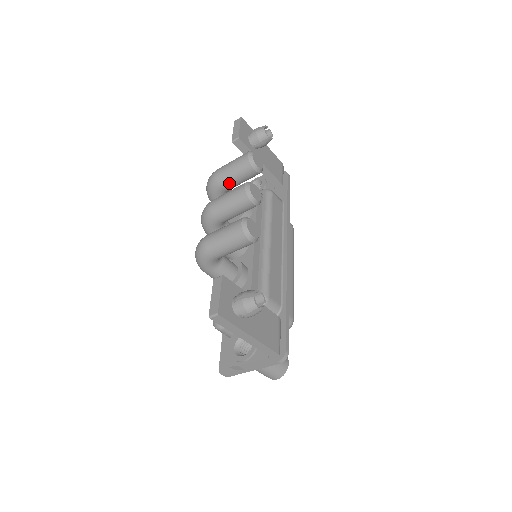
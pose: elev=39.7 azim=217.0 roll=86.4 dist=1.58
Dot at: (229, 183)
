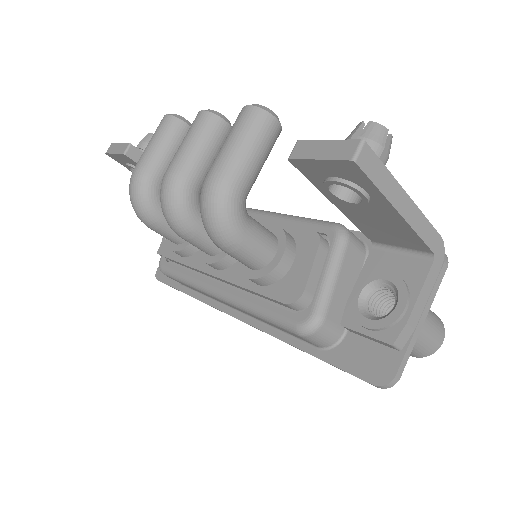
Dot at: (165, 164)
